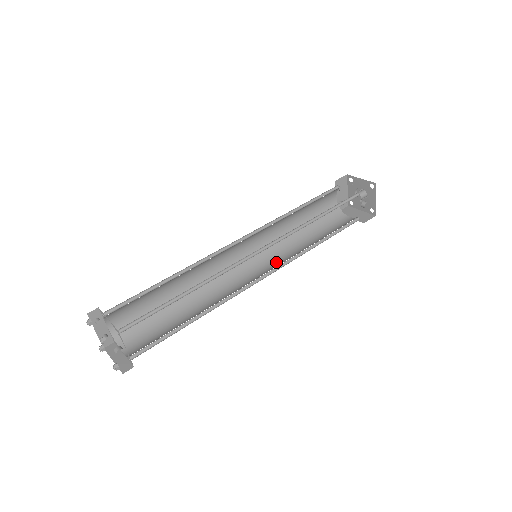
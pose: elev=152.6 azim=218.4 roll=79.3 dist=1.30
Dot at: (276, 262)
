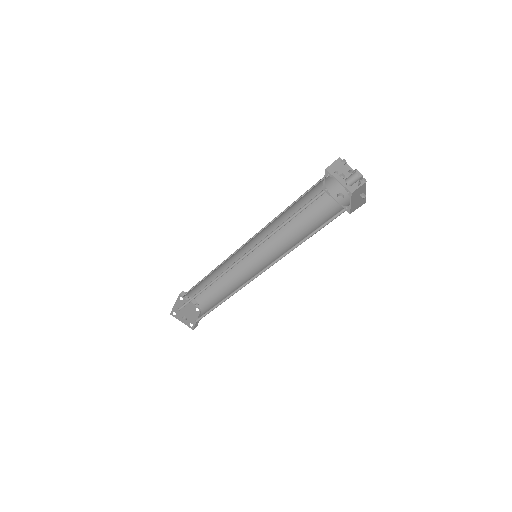
Dot at: occluded
